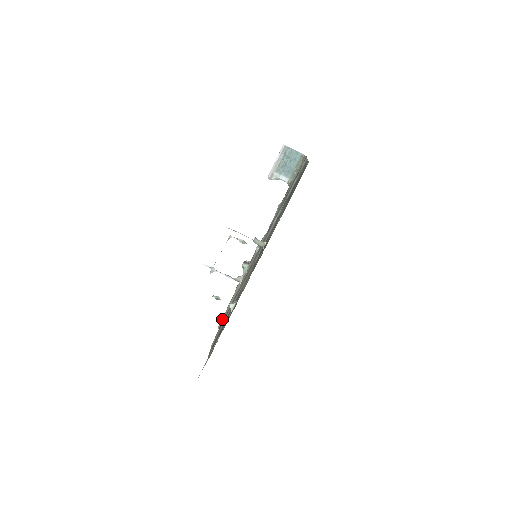
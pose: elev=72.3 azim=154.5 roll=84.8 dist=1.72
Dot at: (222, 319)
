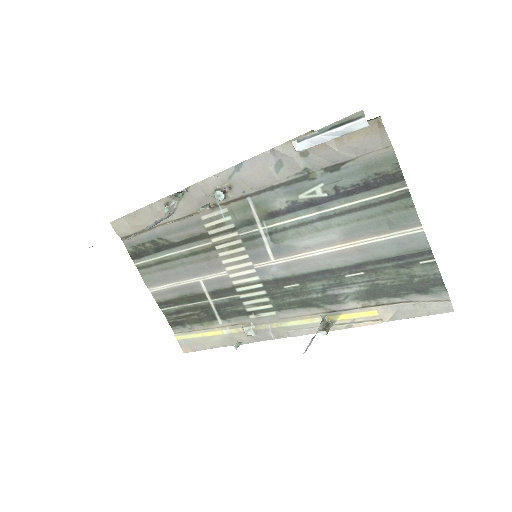
Dot at: (127, 232)
